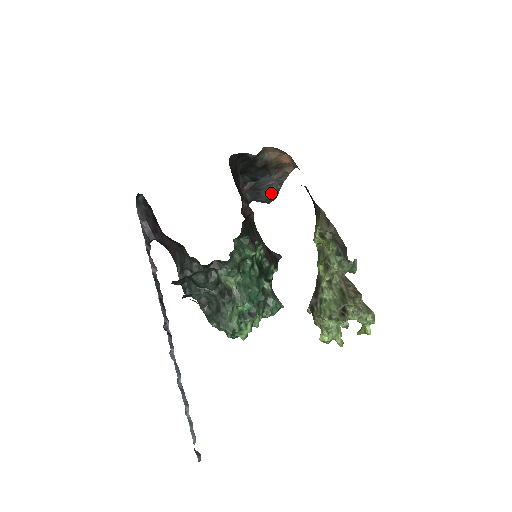
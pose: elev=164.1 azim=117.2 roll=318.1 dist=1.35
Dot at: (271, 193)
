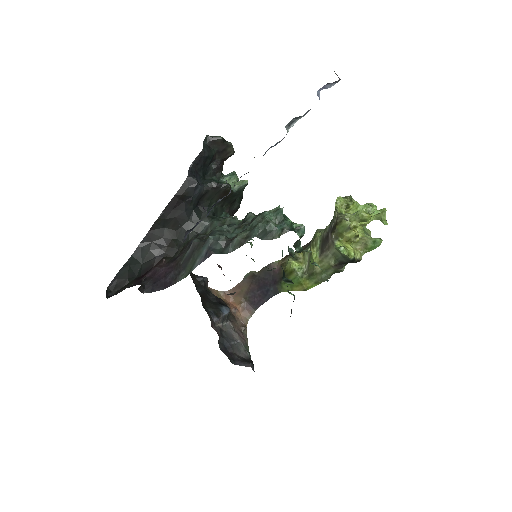
Dot at: (245, 359)
